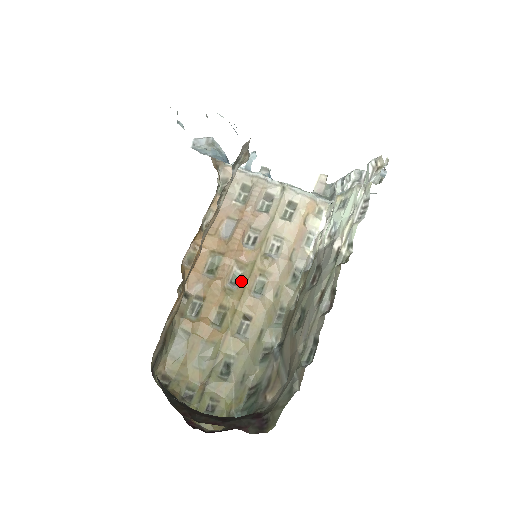
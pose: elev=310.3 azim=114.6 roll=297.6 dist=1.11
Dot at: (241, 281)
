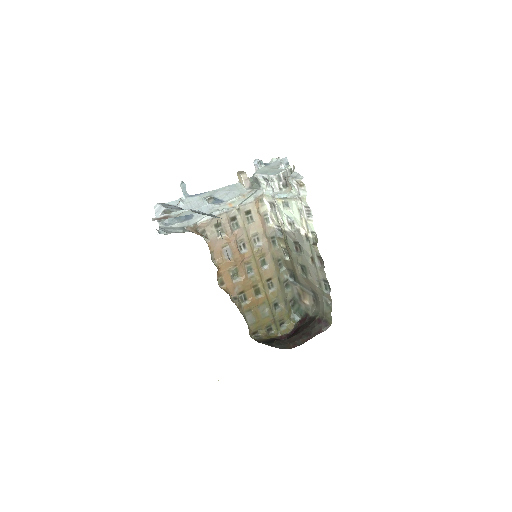
Dot at: (253, 269)
